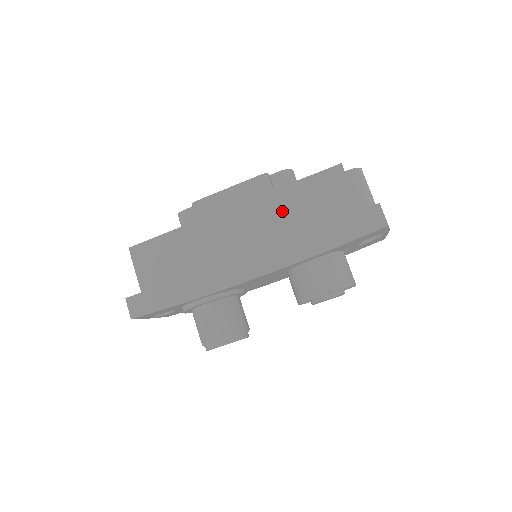
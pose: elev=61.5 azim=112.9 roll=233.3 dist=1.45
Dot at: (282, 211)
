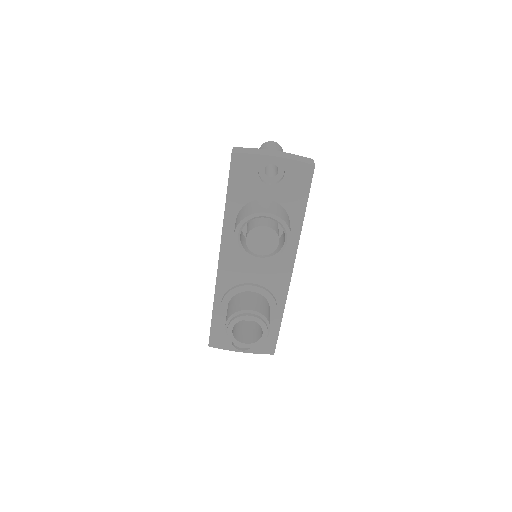
Dot at: occluded
